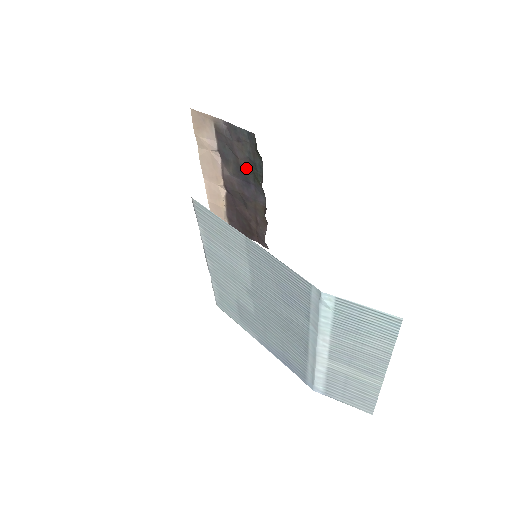
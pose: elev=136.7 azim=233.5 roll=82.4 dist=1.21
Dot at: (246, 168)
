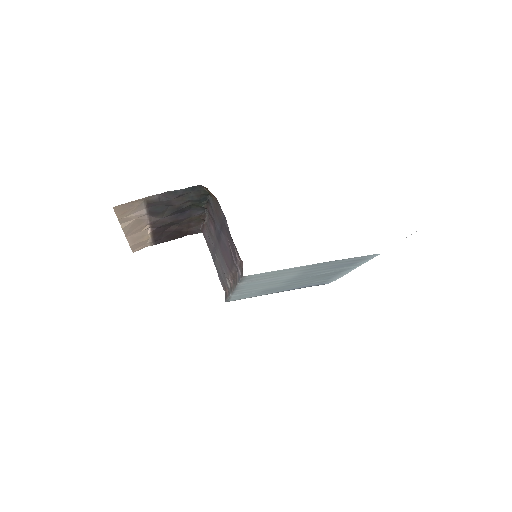
Dot at: (185, 206)
